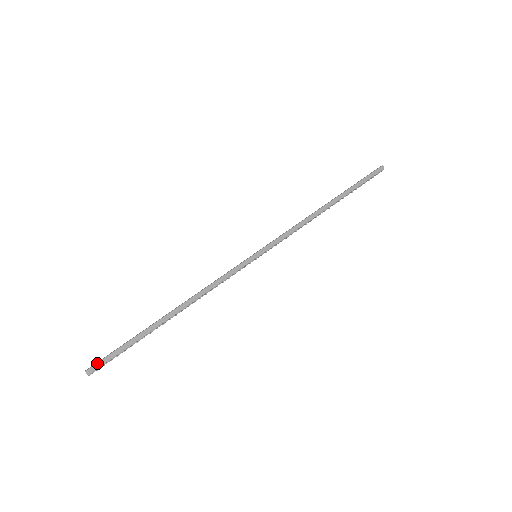
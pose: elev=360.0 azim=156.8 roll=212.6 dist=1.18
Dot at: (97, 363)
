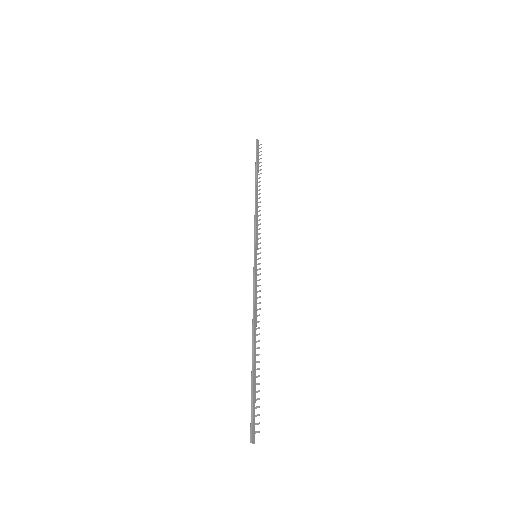
Dot at: (252, 427)
